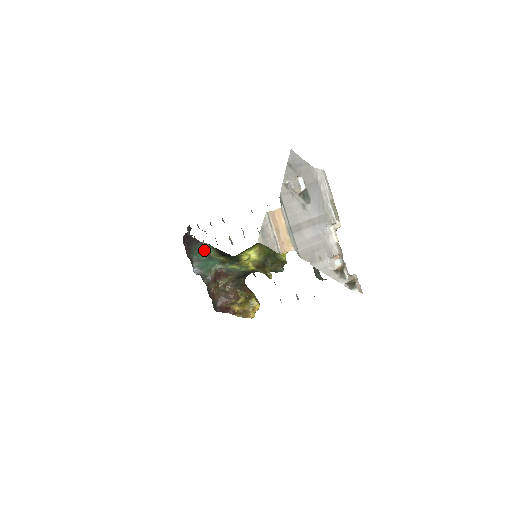
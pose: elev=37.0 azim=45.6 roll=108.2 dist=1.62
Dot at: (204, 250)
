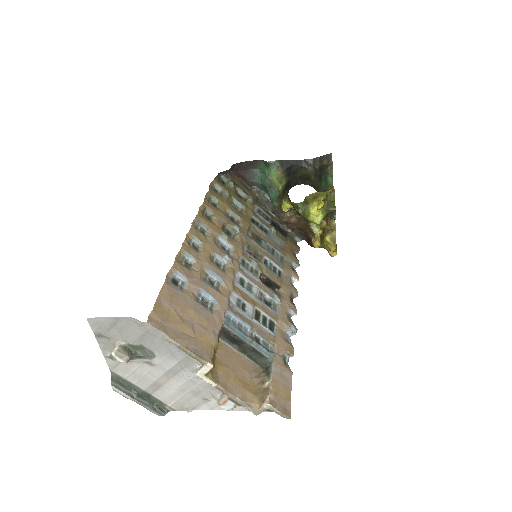
Dot at: (266, 171)
